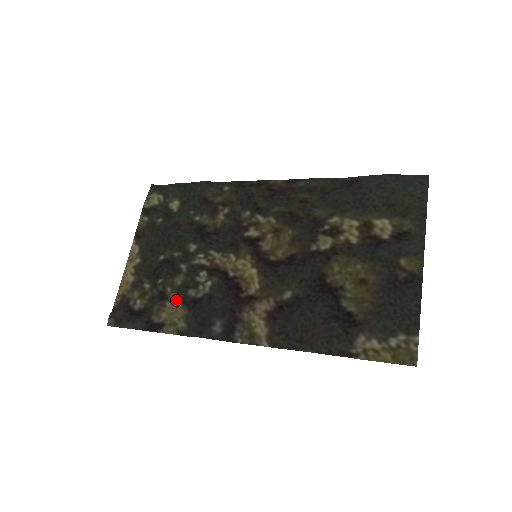
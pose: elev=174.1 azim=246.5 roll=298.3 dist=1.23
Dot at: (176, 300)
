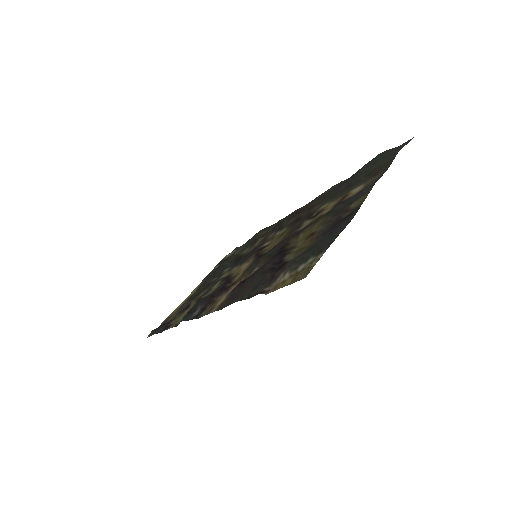
Dot at: (191, 306)
